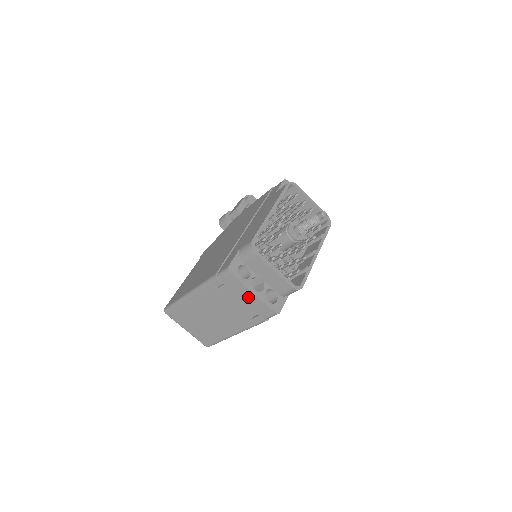
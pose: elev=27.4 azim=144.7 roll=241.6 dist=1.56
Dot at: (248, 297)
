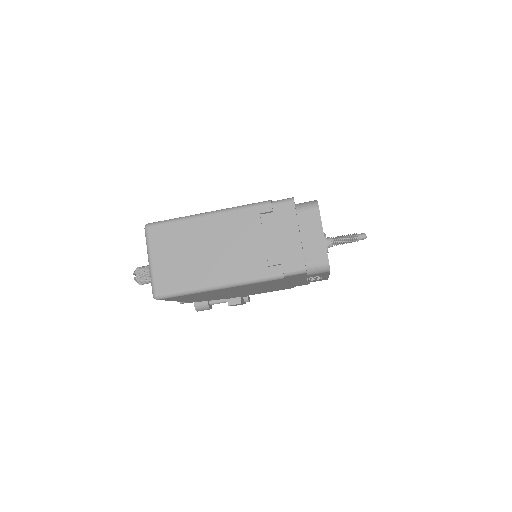
Dot at: (289, 237)
